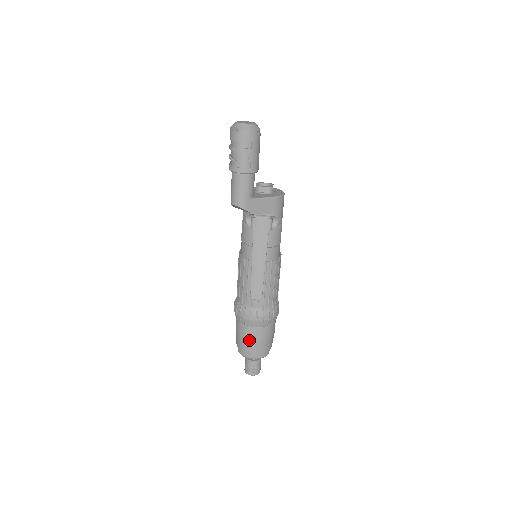
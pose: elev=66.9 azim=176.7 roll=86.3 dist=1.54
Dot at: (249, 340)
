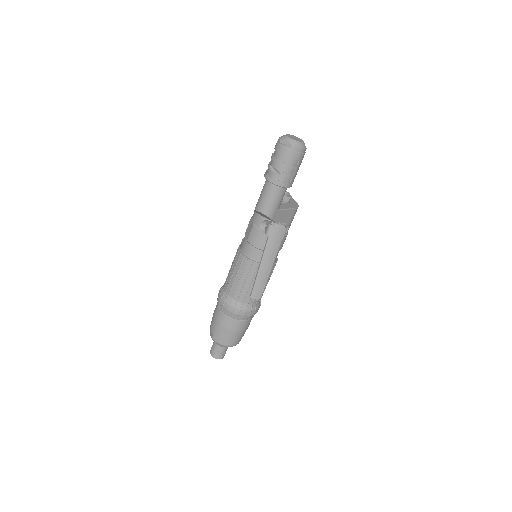
Dot at: (230, 331)
